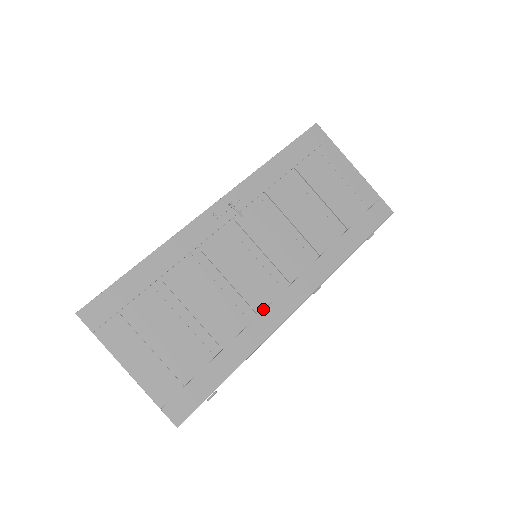
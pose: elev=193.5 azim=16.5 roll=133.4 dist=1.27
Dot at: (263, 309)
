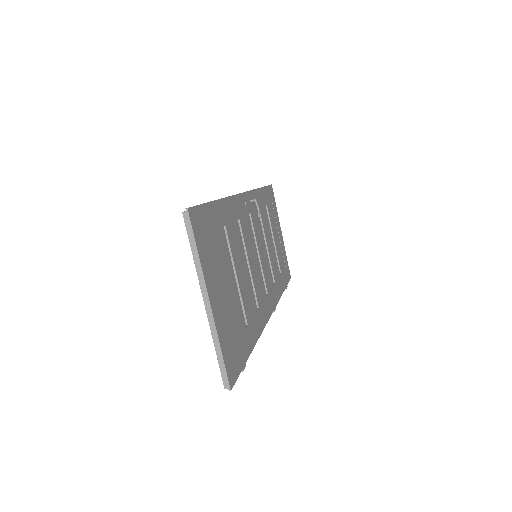
Dot at: (260, 304)
